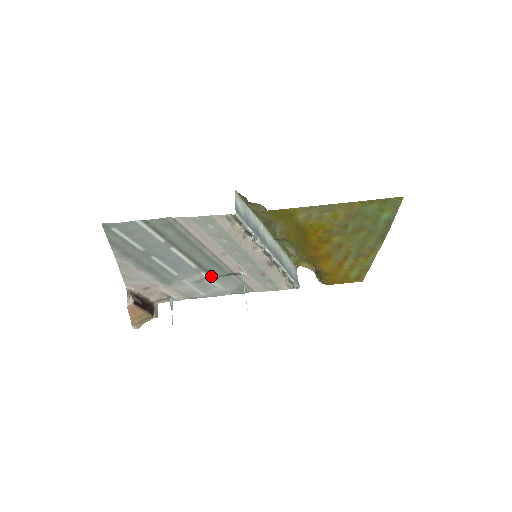
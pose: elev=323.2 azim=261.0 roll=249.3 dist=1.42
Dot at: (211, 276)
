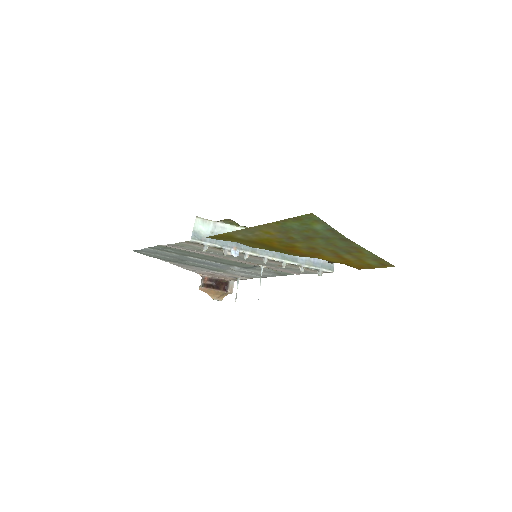
Dot at: (243, 268)
